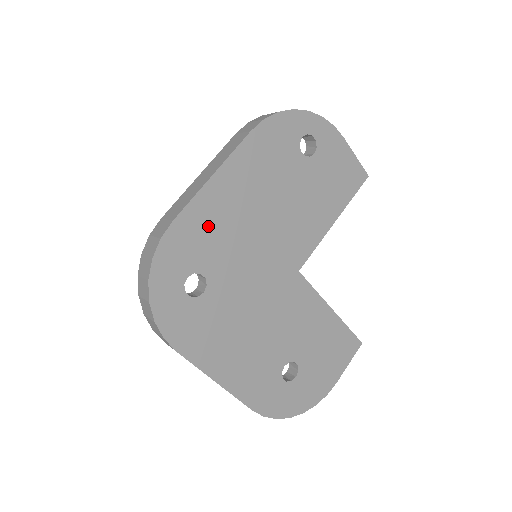
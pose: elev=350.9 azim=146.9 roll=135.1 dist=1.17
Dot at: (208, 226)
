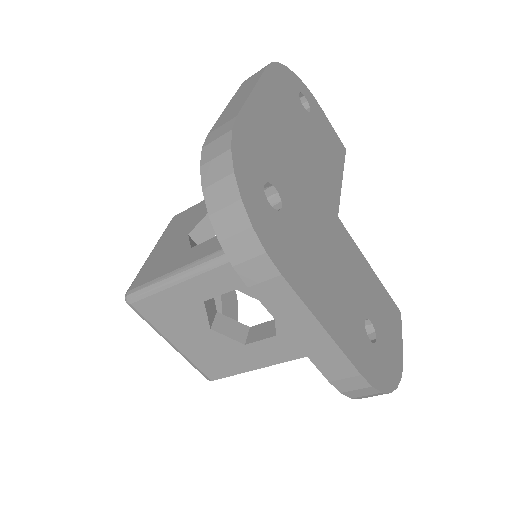
Dot at: (264, 137)
